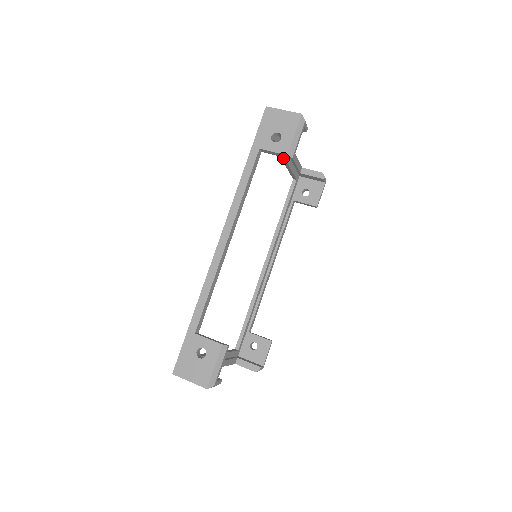
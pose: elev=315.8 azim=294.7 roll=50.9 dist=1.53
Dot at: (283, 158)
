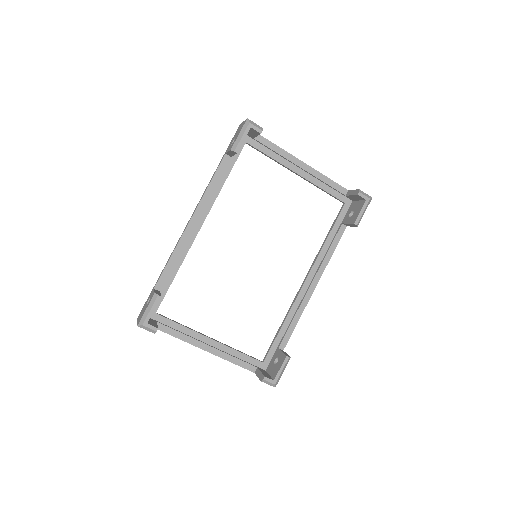
Dot at: (297, 174)
